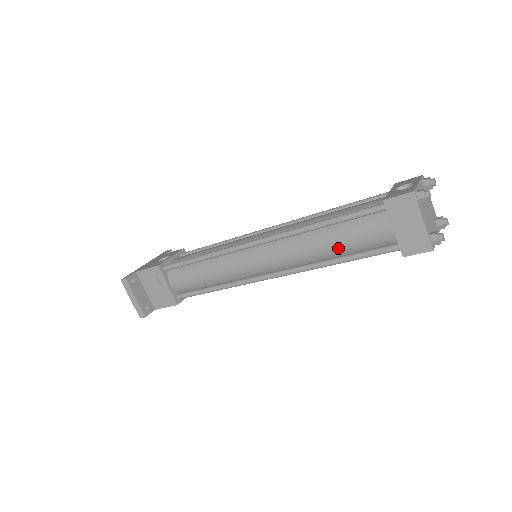
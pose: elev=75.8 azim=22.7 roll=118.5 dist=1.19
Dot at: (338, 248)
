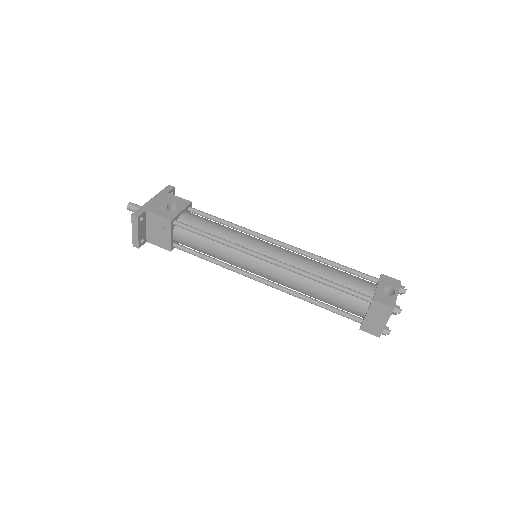
Dot at: (323, 299)
